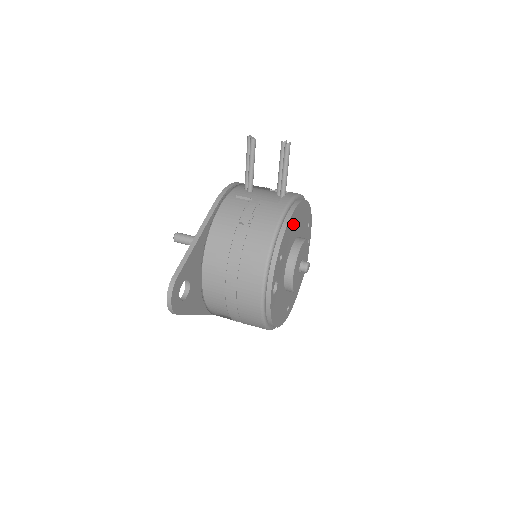
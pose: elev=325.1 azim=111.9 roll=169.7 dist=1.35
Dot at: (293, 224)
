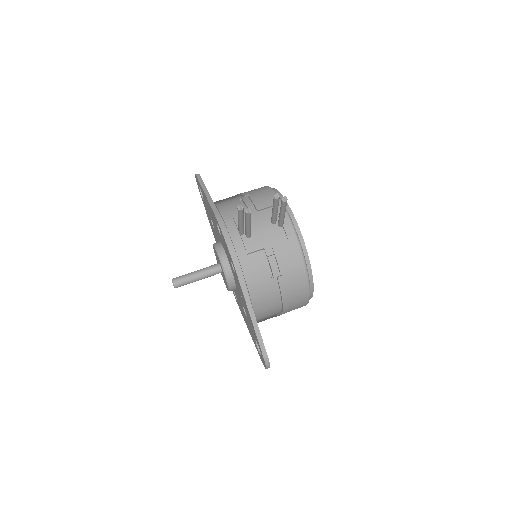
Dot at: occluded
